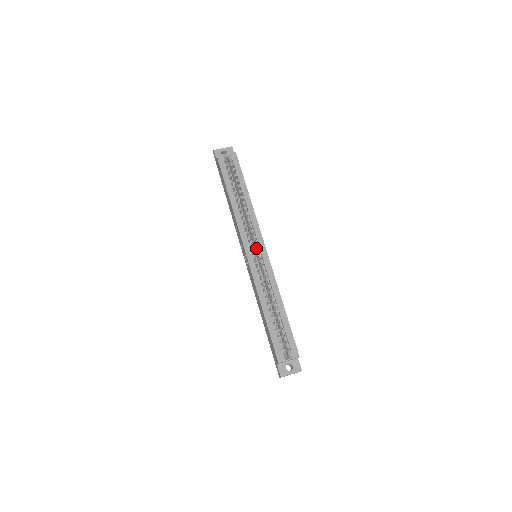
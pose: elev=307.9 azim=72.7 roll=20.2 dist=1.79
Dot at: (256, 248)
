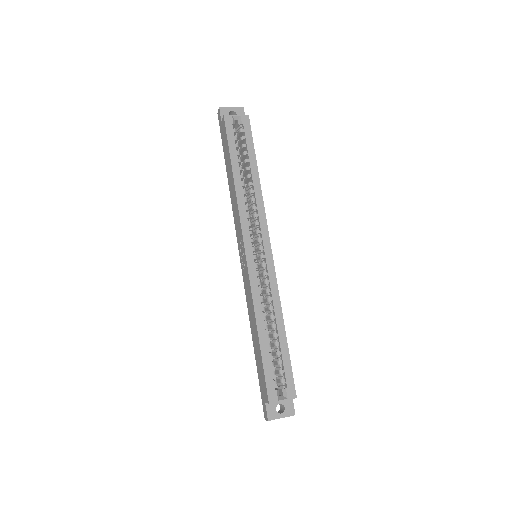
Dot at: (259, 246)
